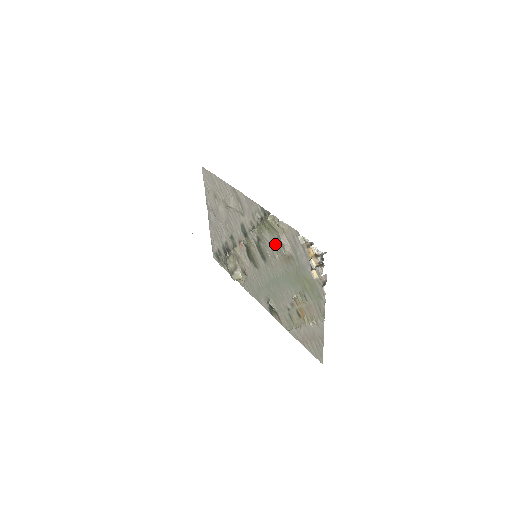
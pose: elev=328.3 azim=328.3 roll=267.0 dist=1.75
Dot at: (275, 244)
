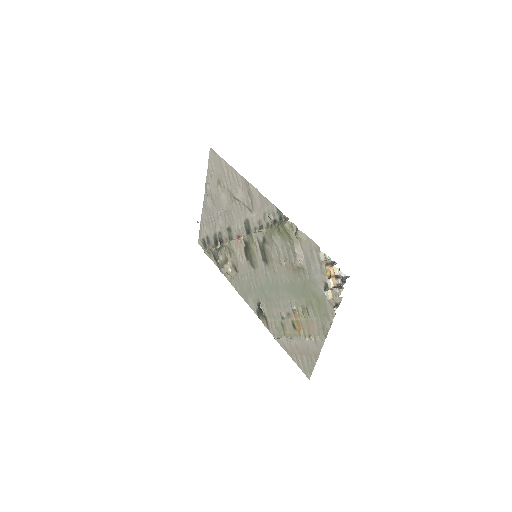
Dot at: (285, 251)
